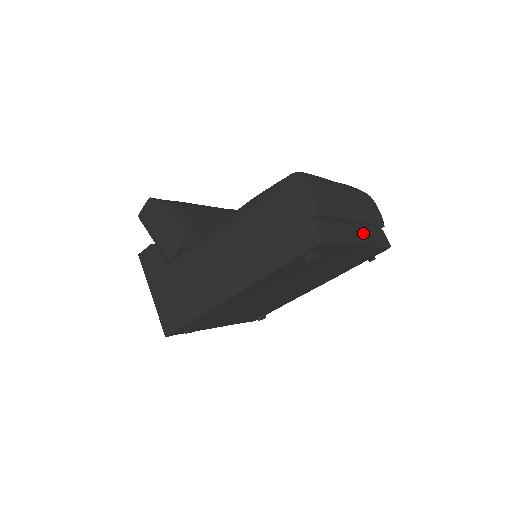
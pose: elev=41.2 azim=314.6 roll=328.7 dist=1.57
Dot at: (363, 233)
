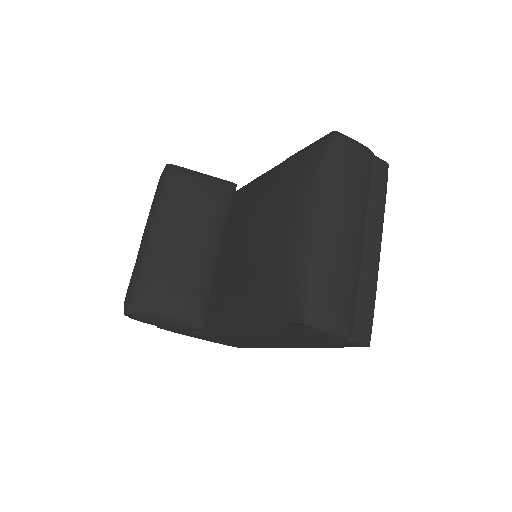
Dot at: (373, 230)
